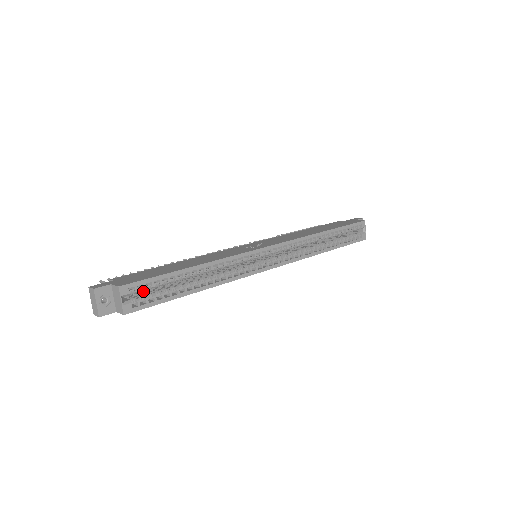
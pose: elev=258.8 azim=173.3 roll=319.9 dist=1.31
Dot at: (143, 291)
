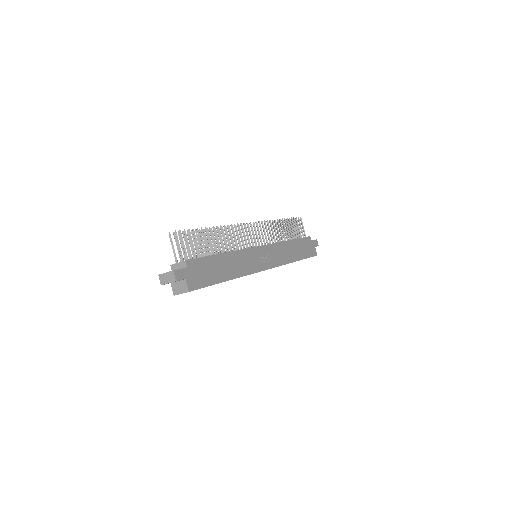
Dot at: occluded
